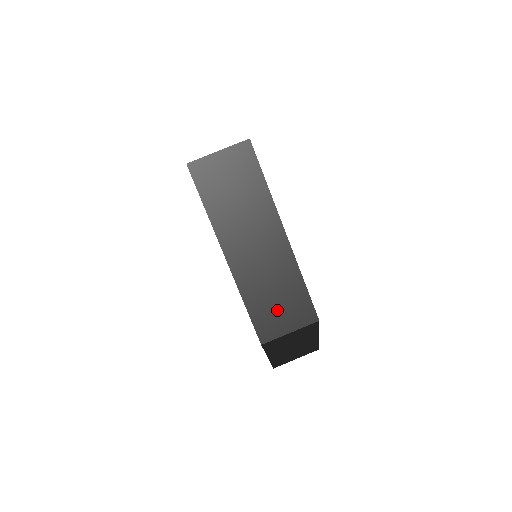
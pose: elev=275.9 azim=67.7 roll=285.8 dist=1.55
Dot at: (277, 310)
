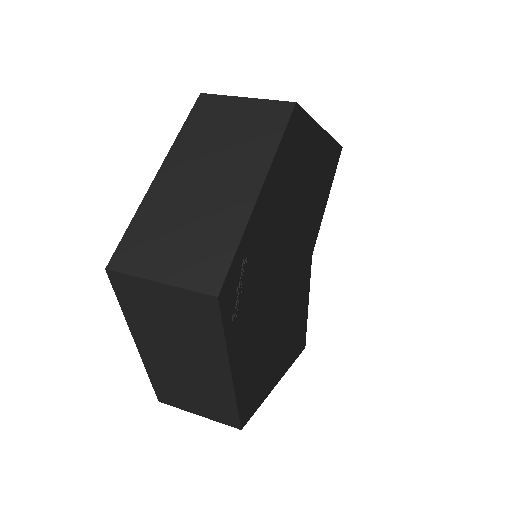
Dot at: occluded
